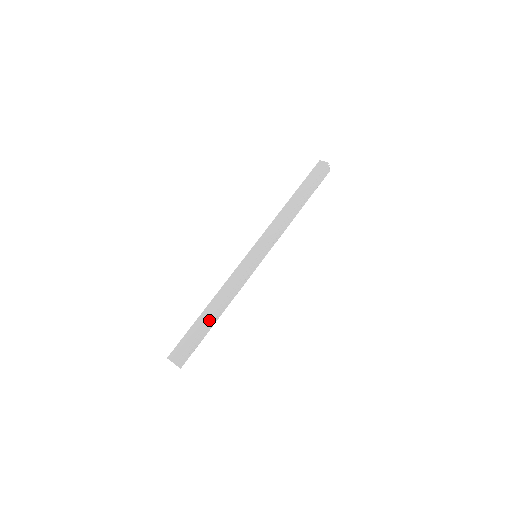
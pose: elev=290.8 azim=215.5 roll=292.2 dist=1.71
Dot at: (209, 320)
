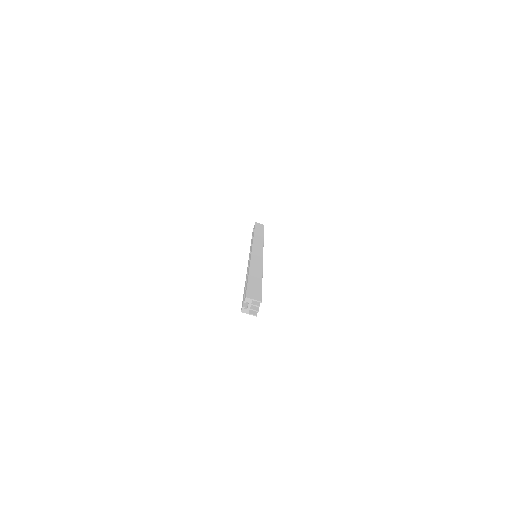
Dot at: occluded
